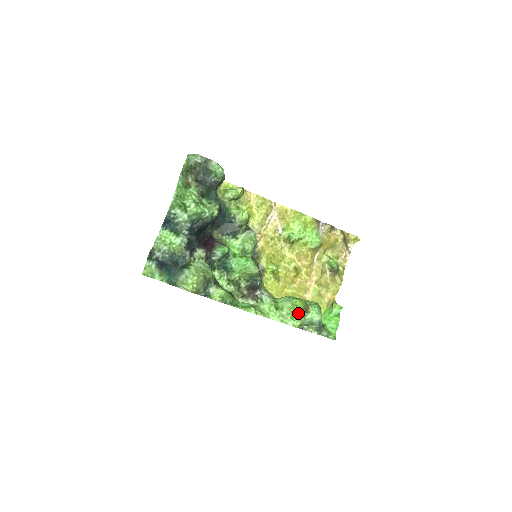
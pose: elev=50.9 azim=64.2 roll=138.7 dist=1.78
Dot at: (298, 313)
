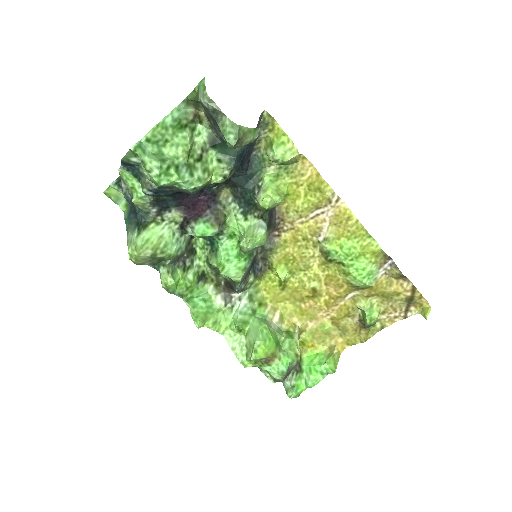
Dot at: (252, 359)
